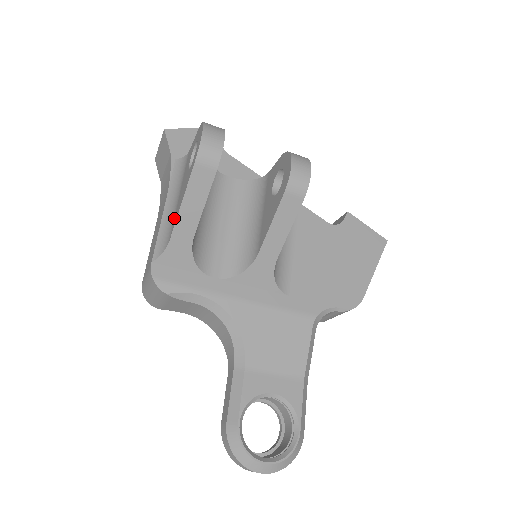
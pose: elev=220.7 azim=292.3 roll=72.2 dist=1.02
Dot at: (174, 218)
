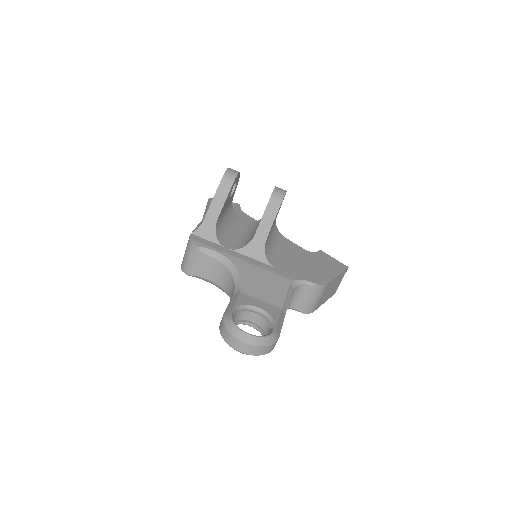
Dot at: occluded
